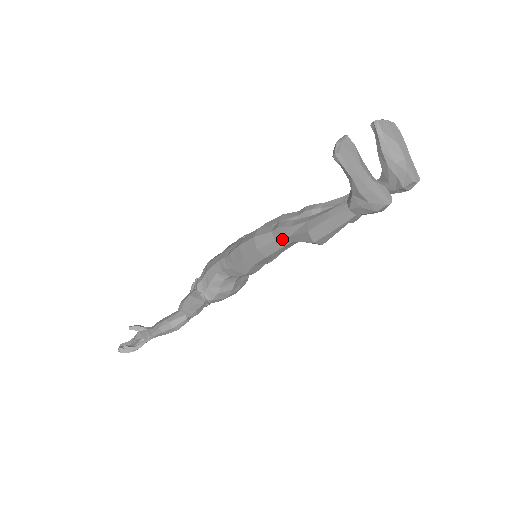
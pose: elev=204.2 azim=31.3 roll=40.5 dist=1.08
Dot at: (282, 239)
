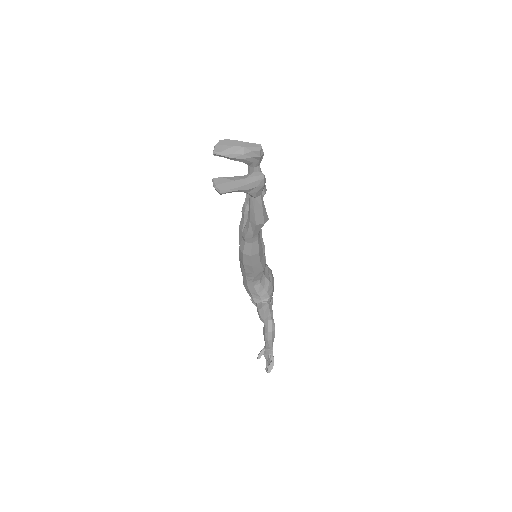
Dot at: (253, 239)
